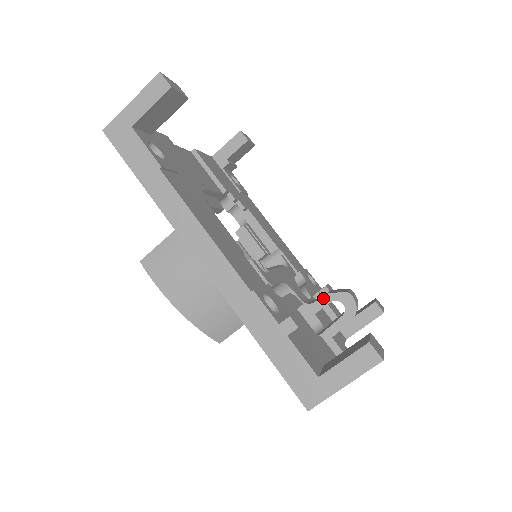
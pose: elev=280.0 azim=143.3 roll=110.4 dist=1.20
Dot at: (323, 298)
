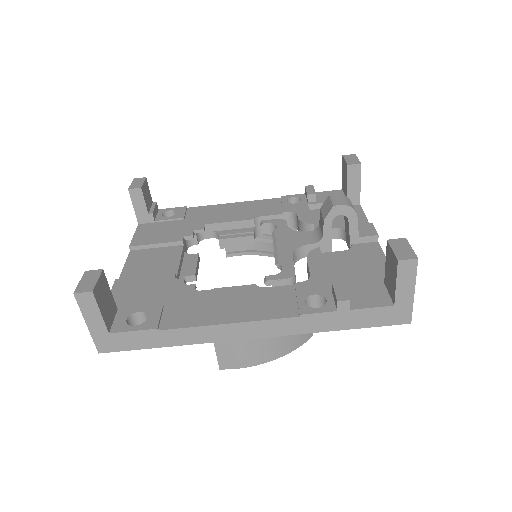
Dot at: (325, 227)
